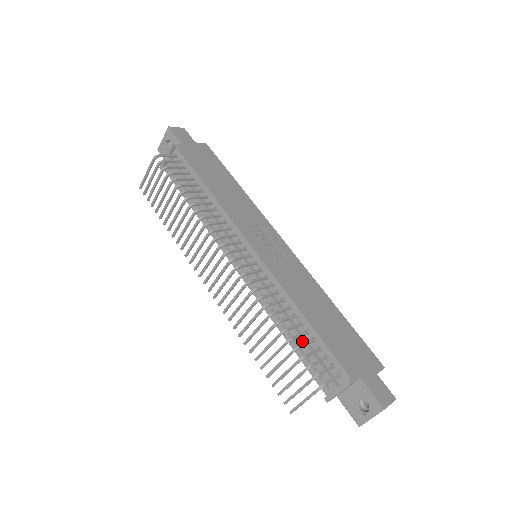
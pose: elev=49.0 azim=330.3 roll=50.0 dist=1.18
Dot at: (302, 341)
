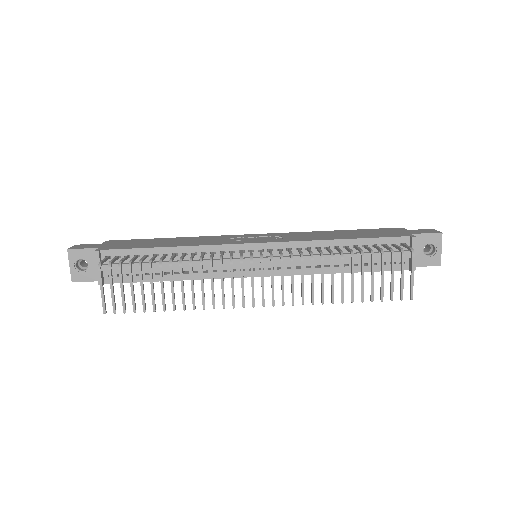
Dot at: (360, 255)
